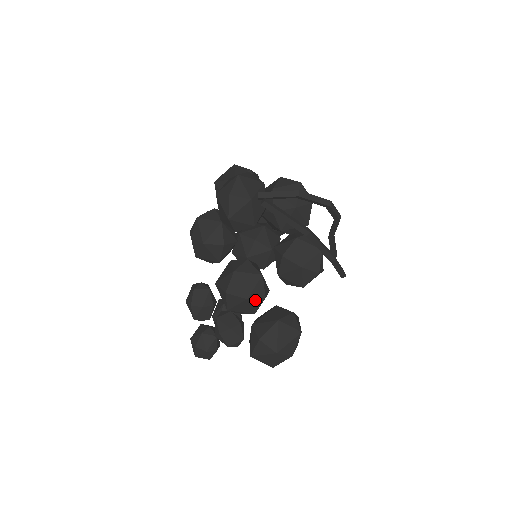
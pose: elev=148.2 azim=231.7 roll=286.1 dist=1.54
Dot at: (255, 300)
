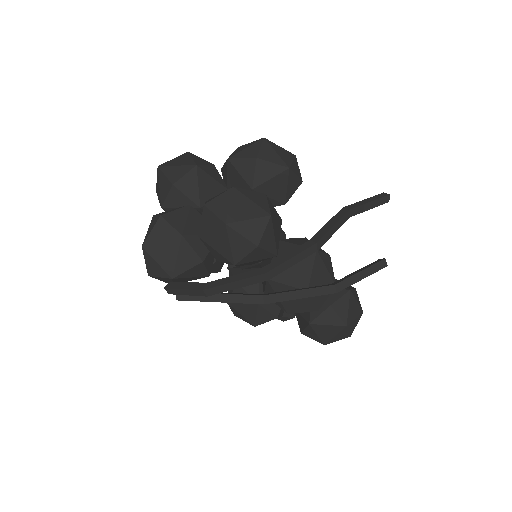
Dot at: occluded
